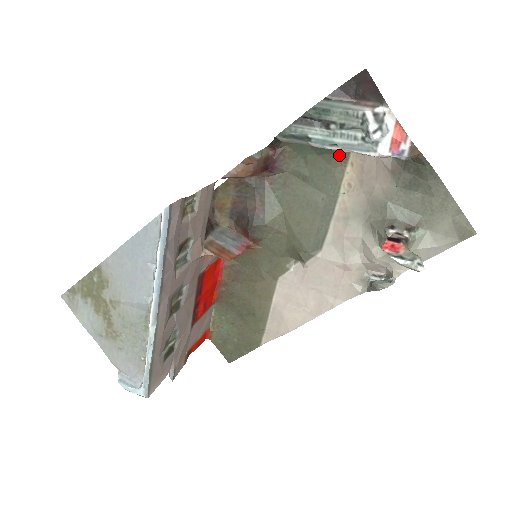
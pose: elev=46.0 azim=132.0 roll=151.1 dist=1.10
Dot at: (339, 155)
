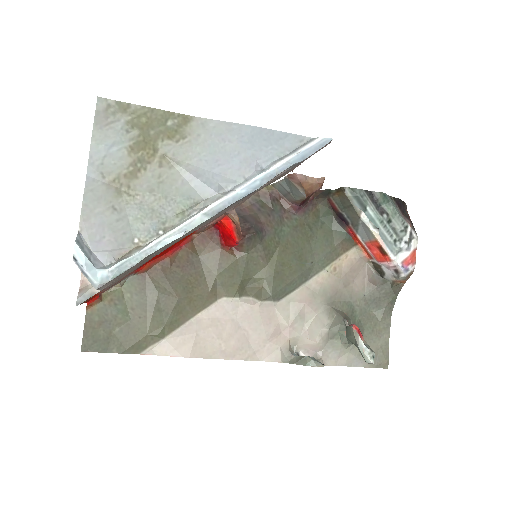
Dot at: (346, 242)
